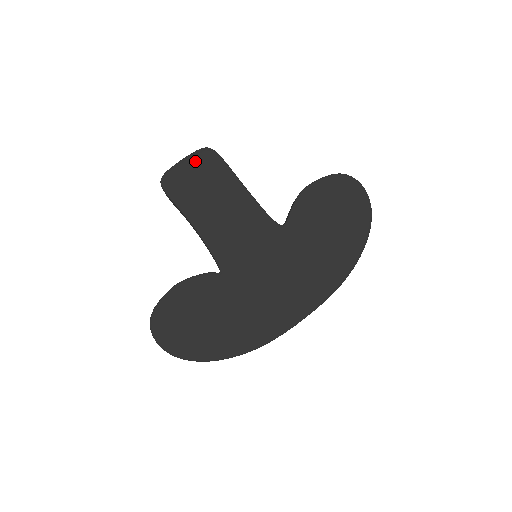
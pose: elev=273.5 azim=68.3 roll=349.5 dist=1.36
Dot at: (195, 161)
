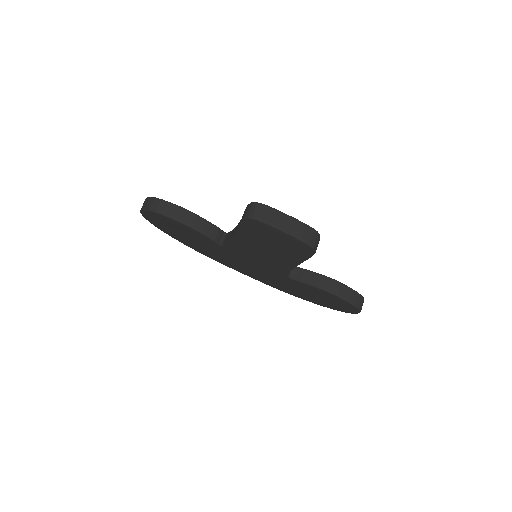
Dot at: (291, 241)
